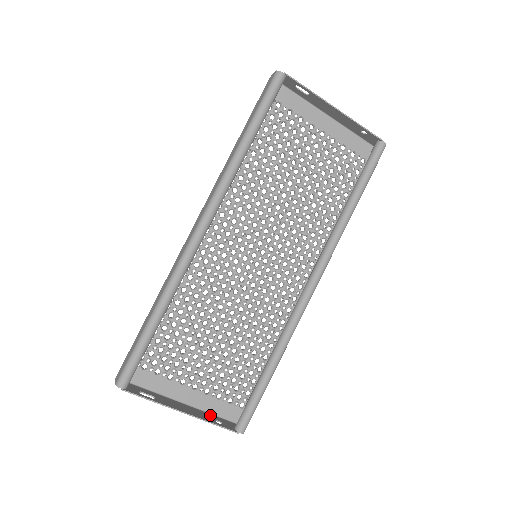
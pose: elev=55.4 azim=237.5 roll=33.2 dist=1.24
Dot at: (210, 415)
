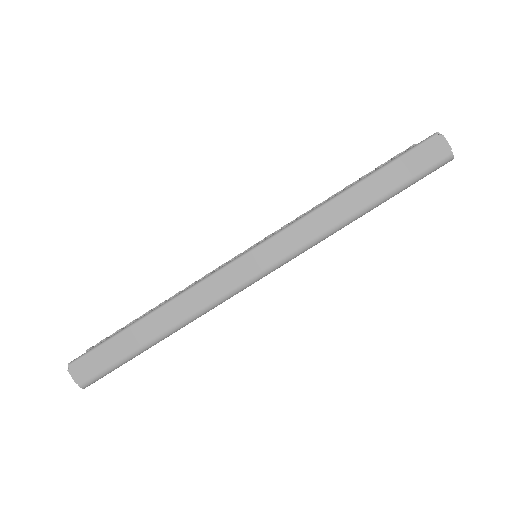
Dot at: occluded
